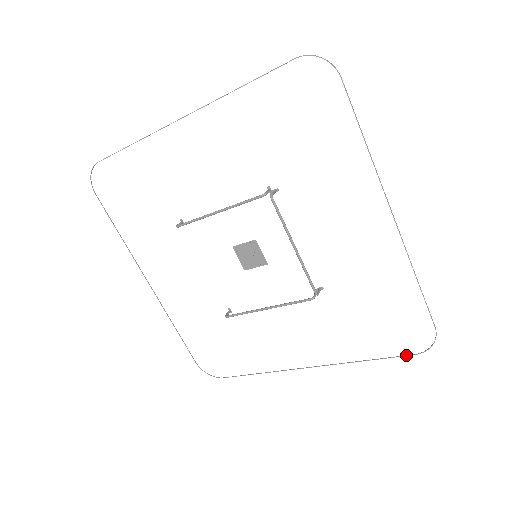
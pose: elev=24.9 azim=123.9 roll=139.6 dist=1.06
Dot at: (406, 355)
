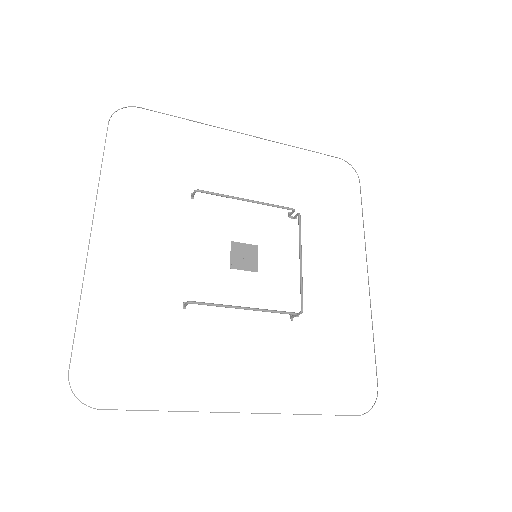
Dot at: occluded
